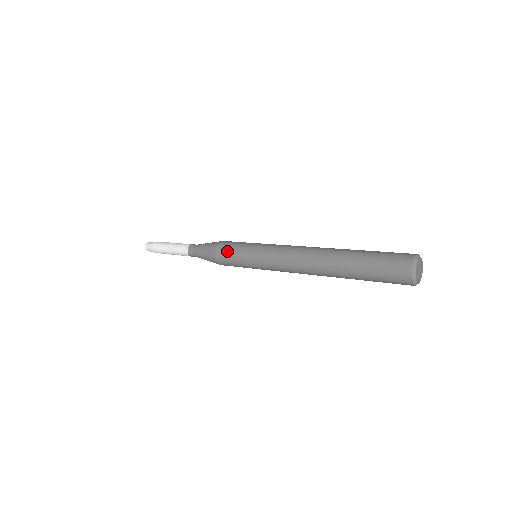
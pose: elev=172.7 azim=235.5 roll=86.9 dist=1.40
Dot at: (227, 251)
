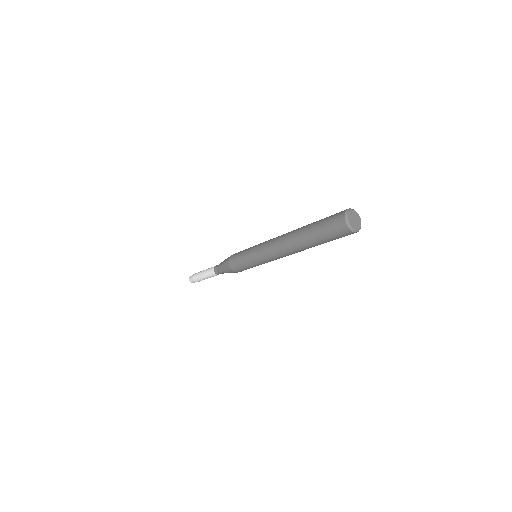
Dot at: (236, 256)
